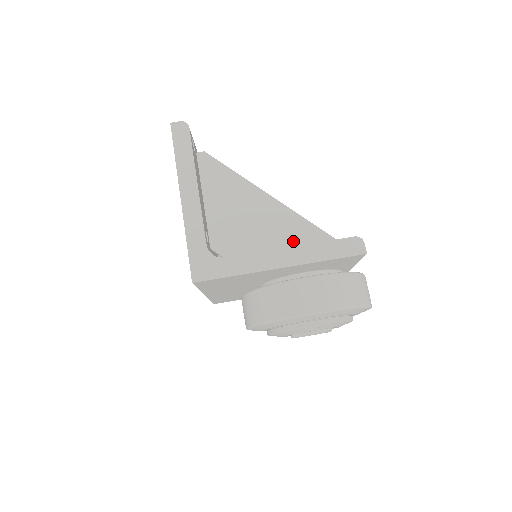
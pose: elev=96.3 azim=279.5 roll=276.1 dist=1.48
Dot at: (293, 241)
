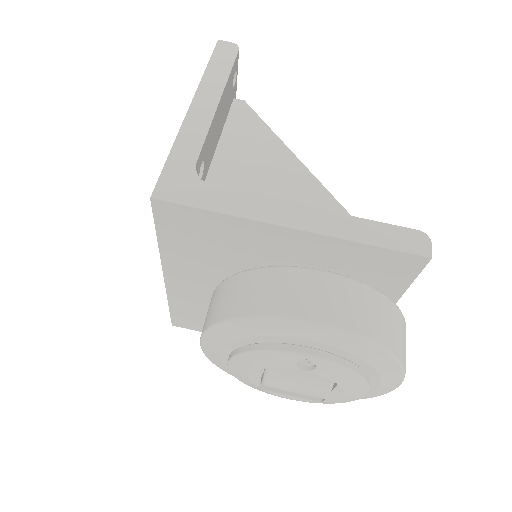
Dot at: occluded
